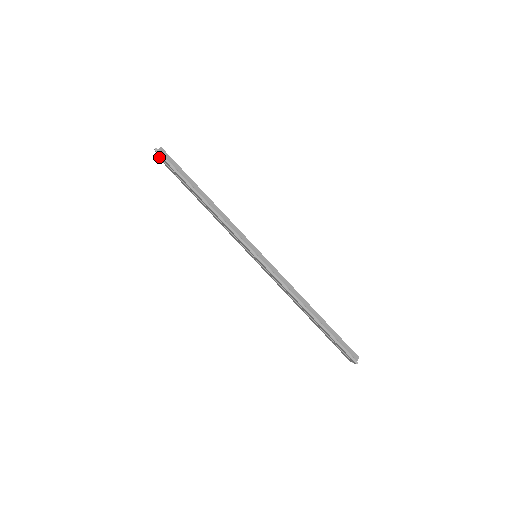
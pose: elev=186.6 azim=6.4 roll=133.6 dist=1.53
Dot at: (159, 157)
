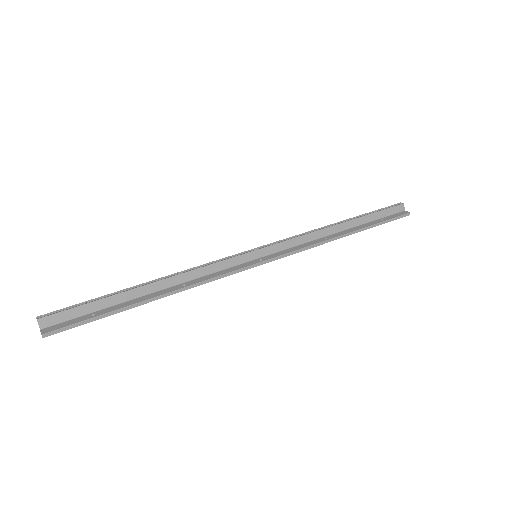
Dot at: occluded
